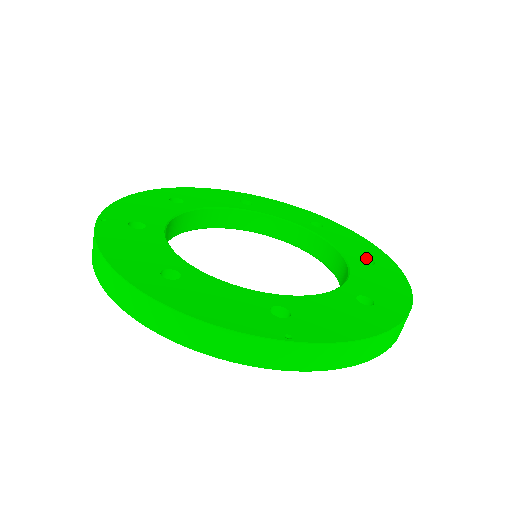
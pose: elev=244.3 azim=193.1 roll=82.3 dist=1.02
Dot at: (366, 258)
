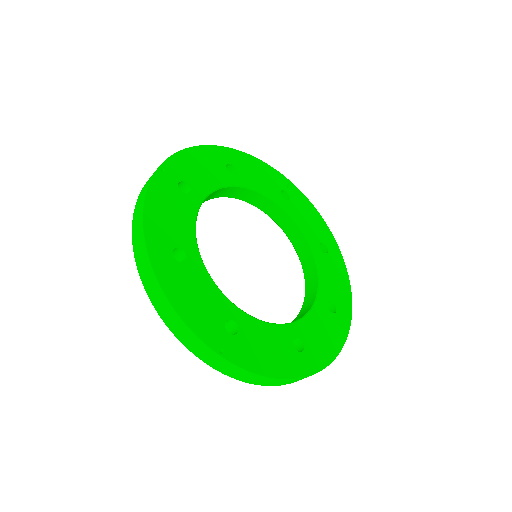
Dot at: (333, 303)
